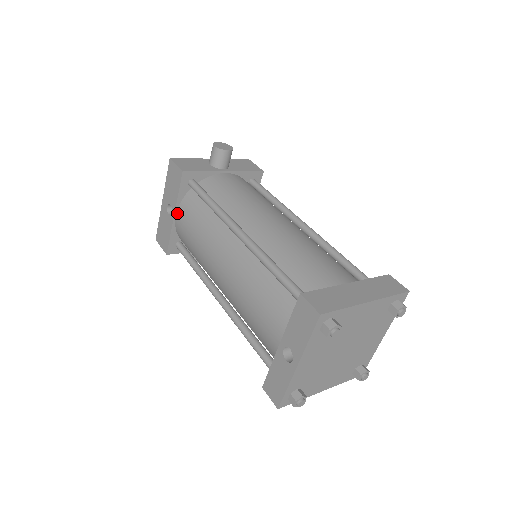
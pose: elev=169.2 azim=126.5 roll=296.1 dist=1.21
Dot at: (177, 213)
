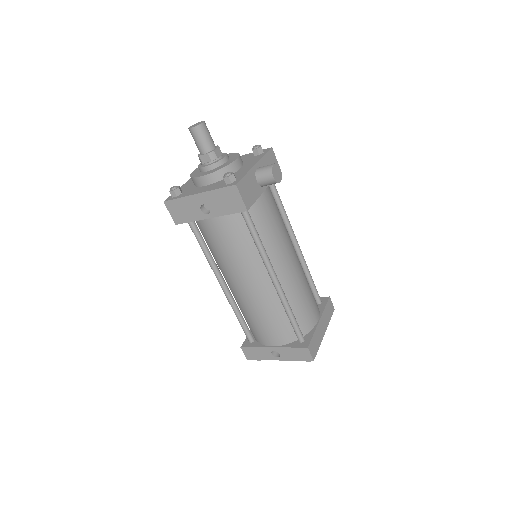
Dot at: (214, 218)
